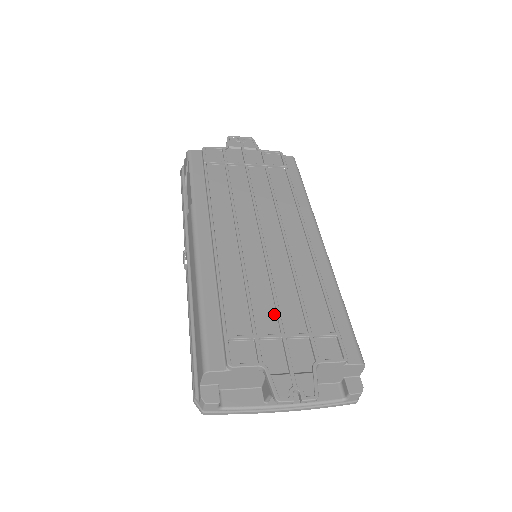
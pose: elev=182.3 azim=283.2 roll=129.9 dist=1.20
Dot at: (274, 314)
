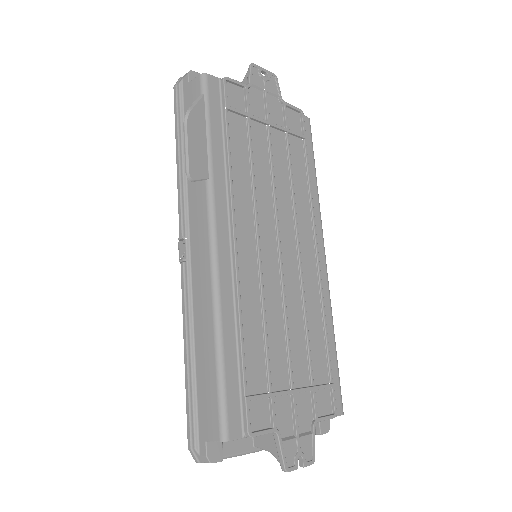
Dot at: (286, 362)
